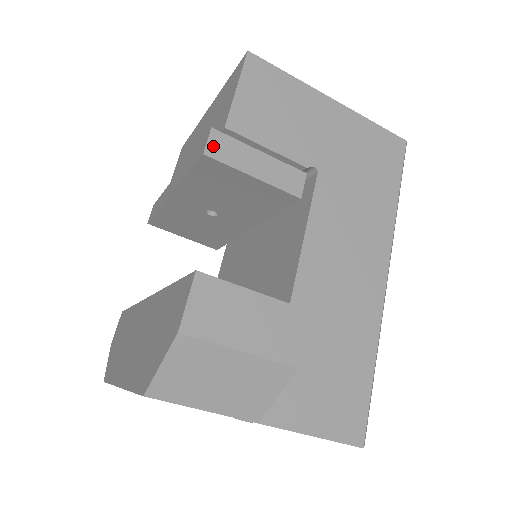
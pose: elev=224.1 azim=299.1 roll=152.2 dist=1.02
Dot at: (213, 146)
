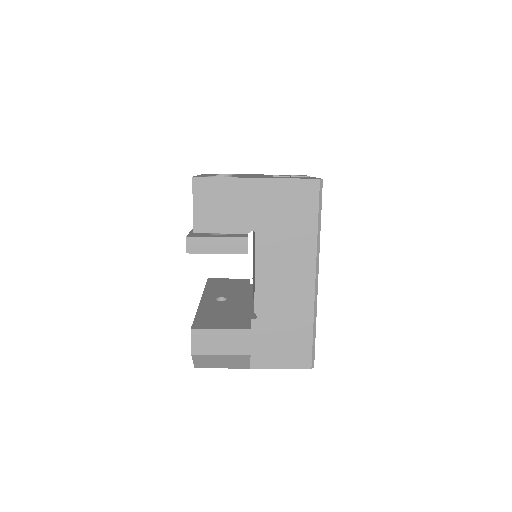
Dot at: (190, 247)
